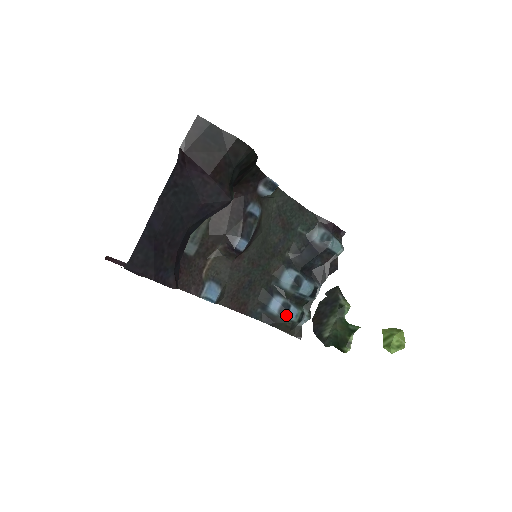
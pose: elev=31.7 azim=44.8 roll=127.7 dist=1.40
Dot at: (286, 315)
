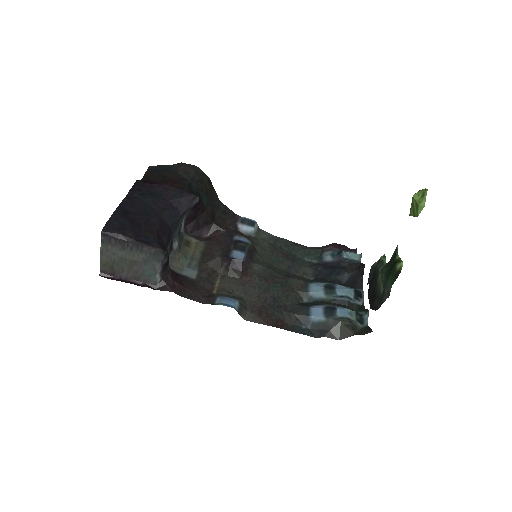
Dot at: (335, 315)
